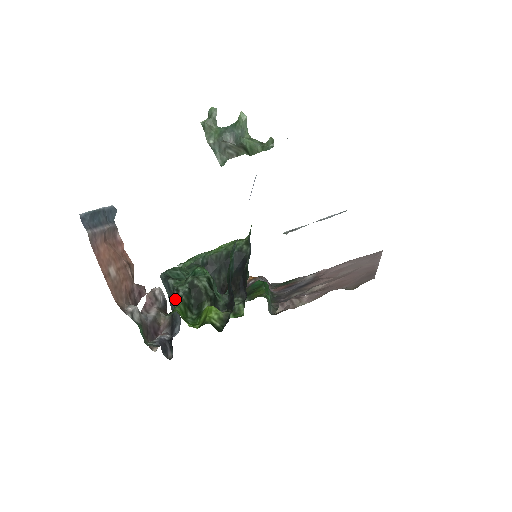
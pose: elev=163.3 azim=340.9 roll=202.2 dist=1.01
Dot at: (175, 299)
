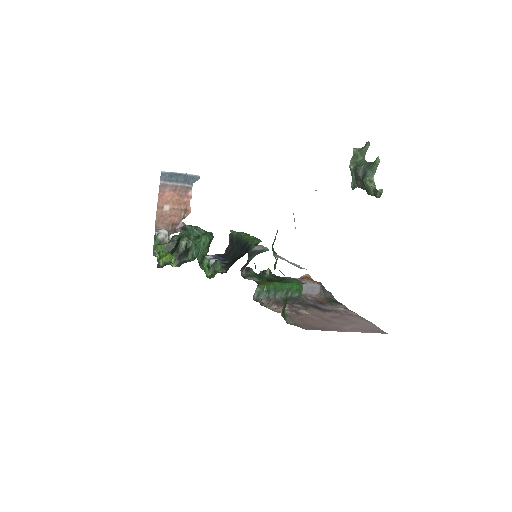
Dot at: (170, 240)
